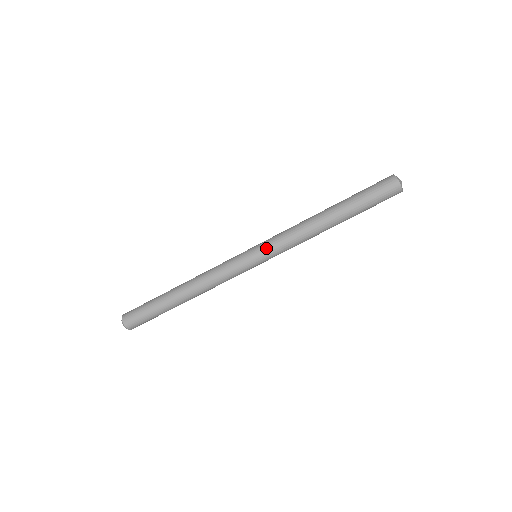
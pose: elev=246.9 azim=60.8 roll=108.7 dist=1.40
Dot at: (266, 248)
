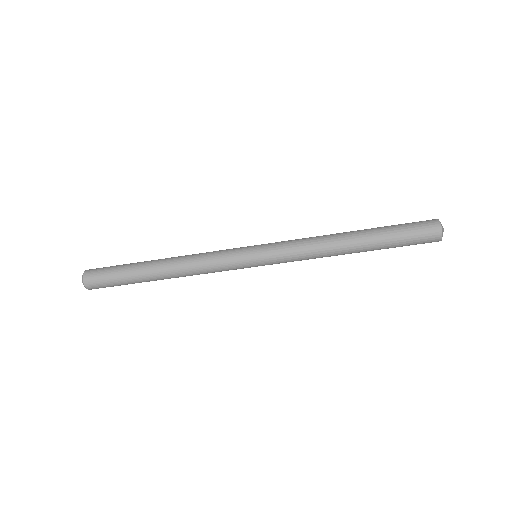
Dot at: (270, 250)
